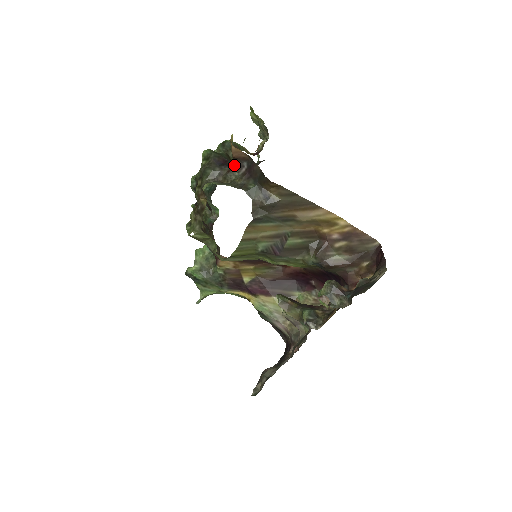
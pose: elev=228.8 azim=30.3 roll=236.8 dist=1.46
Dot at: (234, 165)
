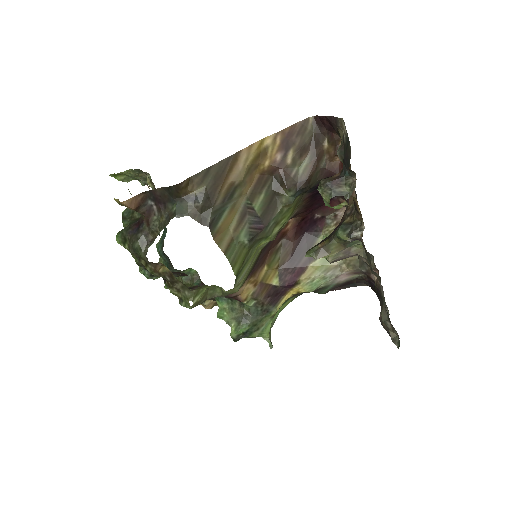
Dot at: (145, 215)
